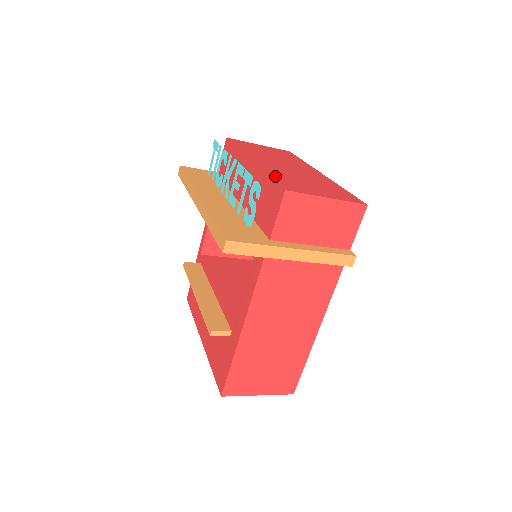
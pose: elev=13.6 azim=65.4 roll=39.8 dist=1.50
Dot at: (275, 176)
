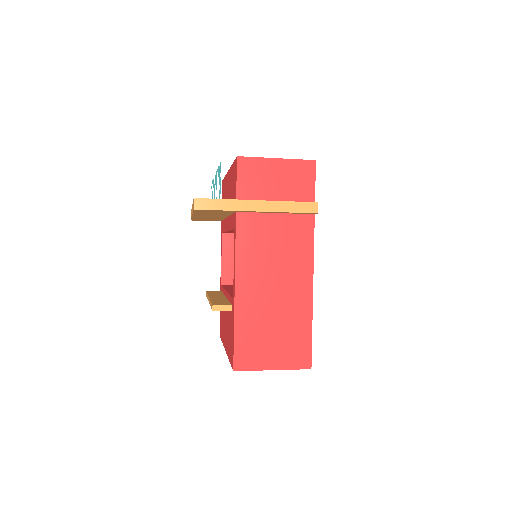
Dot at: occluded
